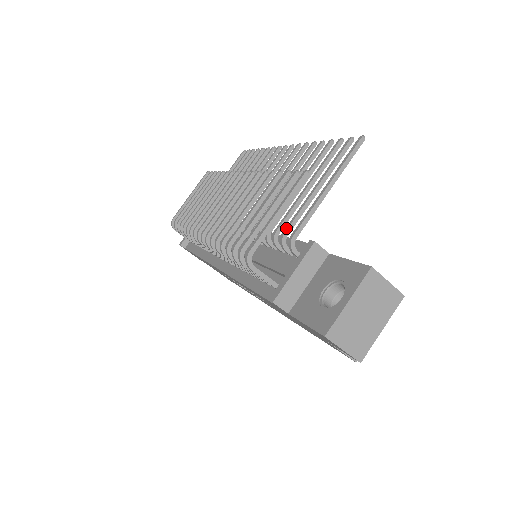
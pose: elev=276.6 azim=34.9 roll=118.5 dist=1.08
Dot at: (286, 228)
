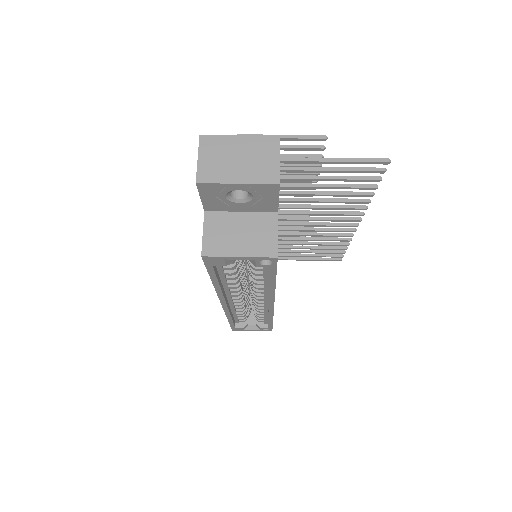
Dot at: occluded
